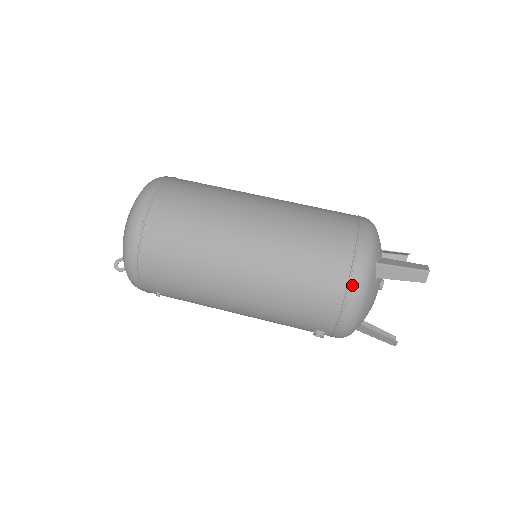
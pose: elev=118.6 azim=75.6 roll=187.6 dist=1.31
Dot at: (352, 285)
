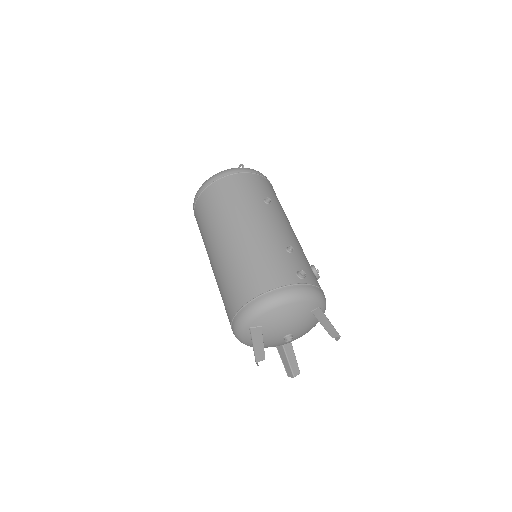
Dot at: (232, 327)
